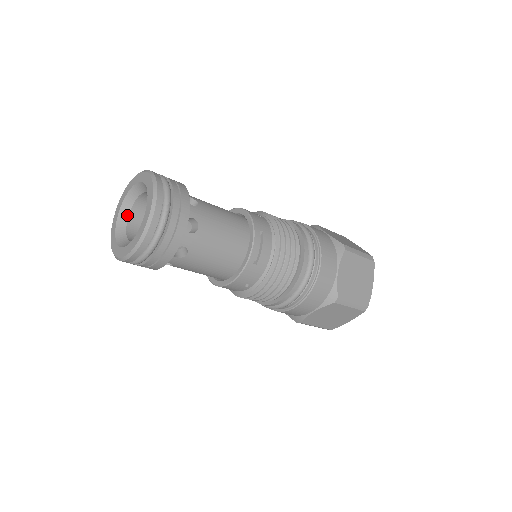
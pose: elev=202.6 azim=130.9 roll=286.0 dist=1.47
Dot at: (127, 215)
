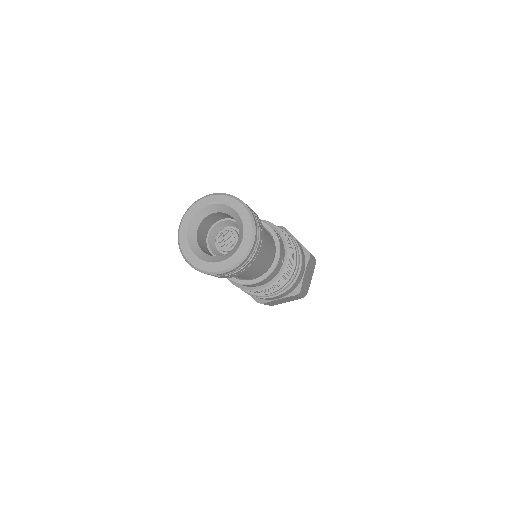
Dot at: (199, 248)
